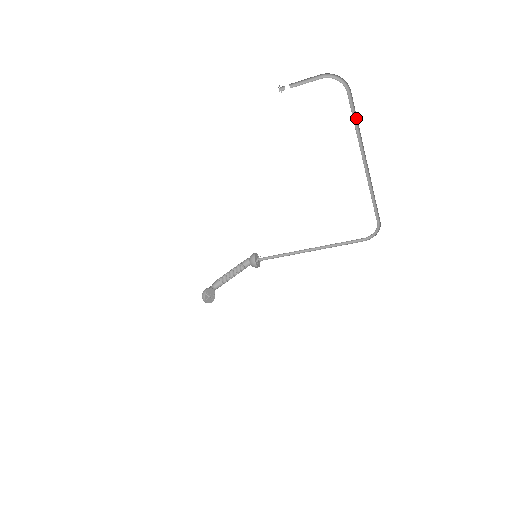
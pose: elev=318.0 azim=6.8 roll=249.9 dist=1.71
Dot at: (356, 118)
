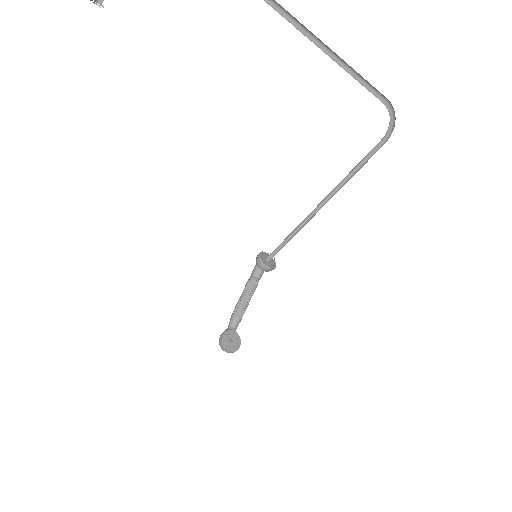
Dot at: out of frame
